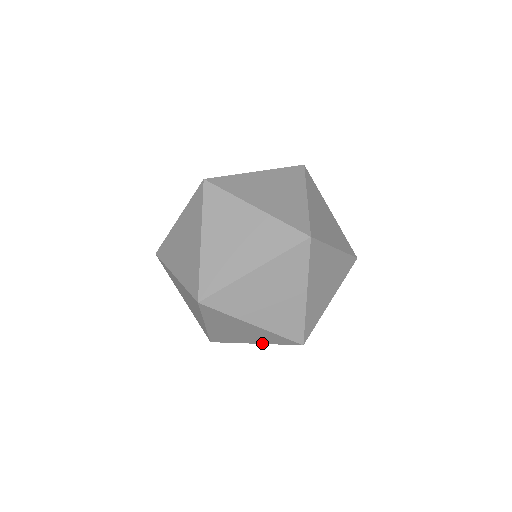
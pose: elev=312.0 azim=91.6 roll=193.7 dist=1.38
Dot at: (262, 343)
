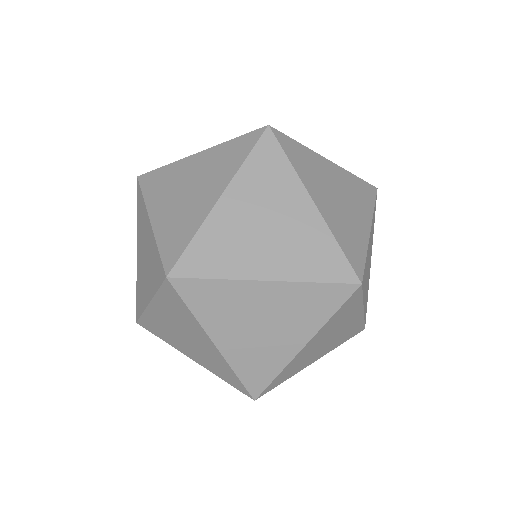
Dot at: (203, 365)
